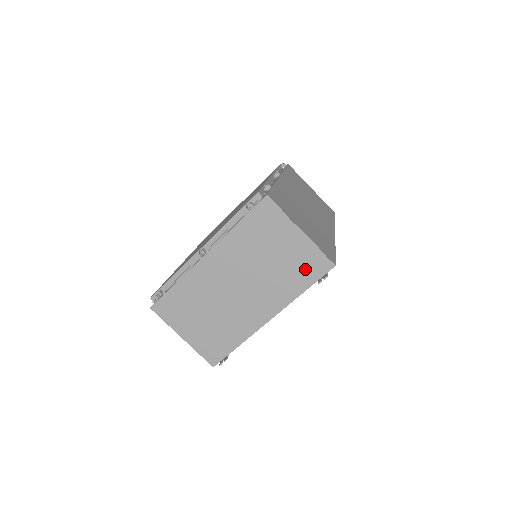
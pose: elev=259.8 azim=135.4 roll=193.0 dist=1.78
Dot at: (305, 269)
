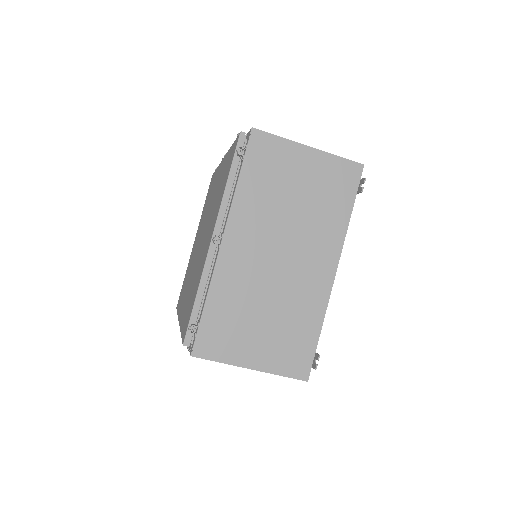
Dot at: (337, 188)
